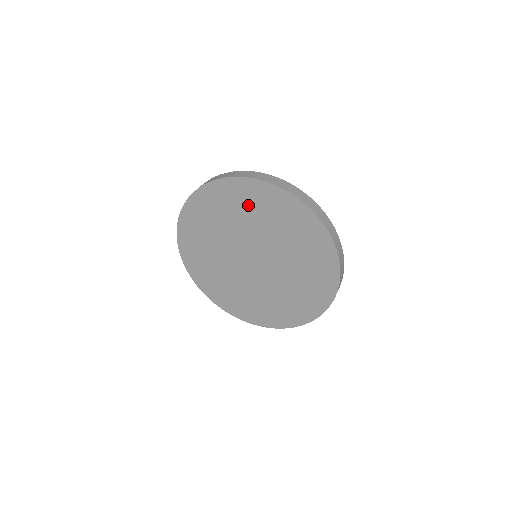
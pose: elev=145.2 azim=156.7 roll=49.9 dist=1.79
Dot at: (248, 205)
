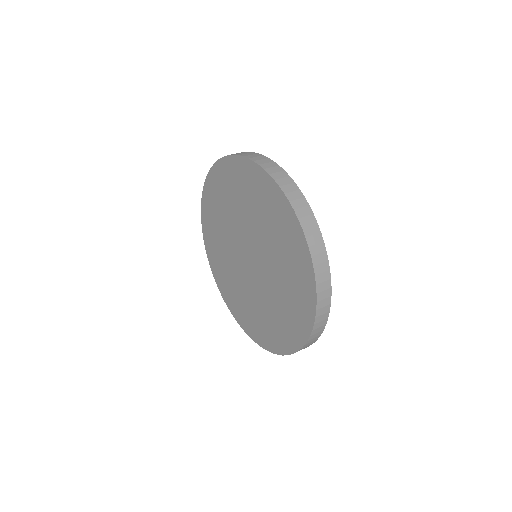
Dot at: (242, 189)
